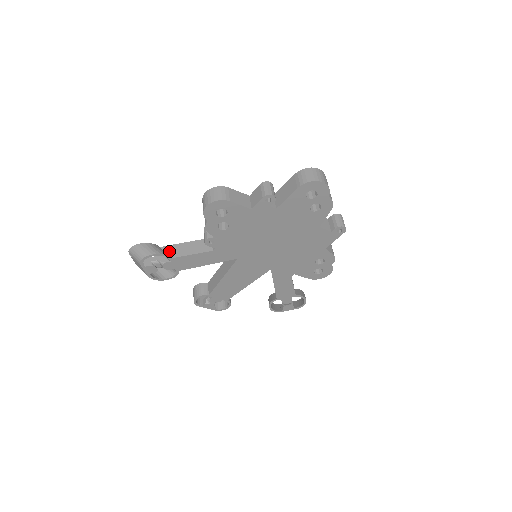
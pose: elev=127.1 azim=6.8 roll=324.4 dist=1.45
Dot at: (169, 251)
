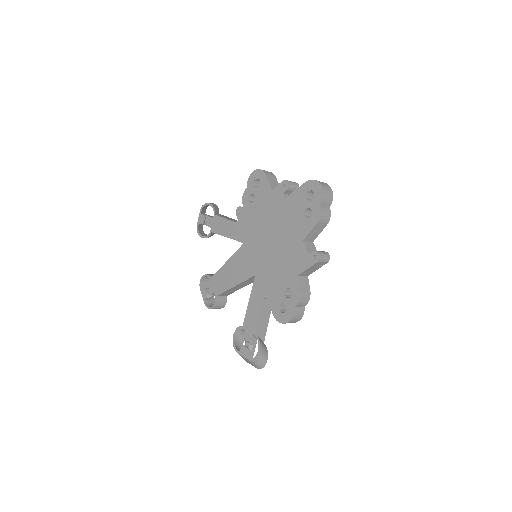
Dot at: (220, 215)
